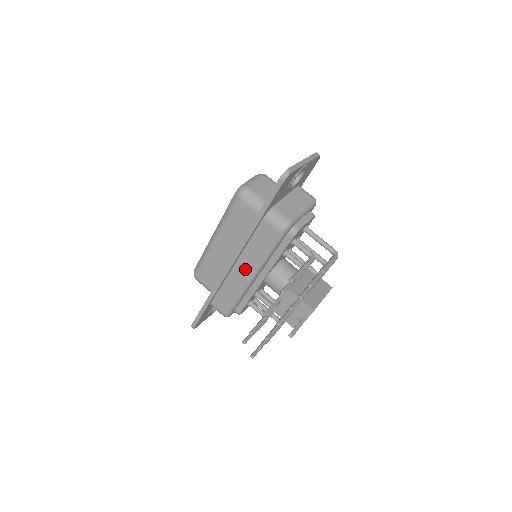
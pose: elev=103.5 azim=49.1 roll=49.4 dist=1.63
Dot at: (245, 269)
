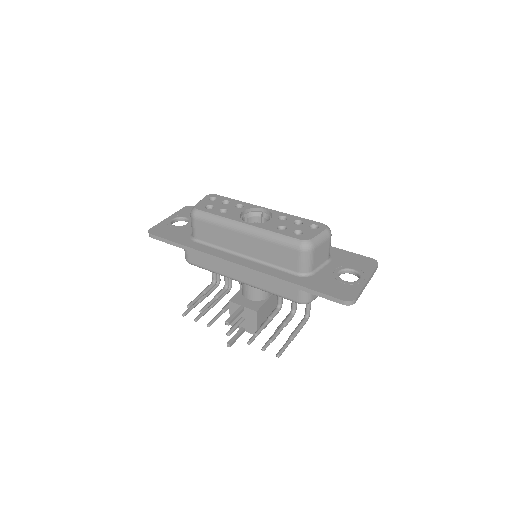
Dot at: (243, 276)
